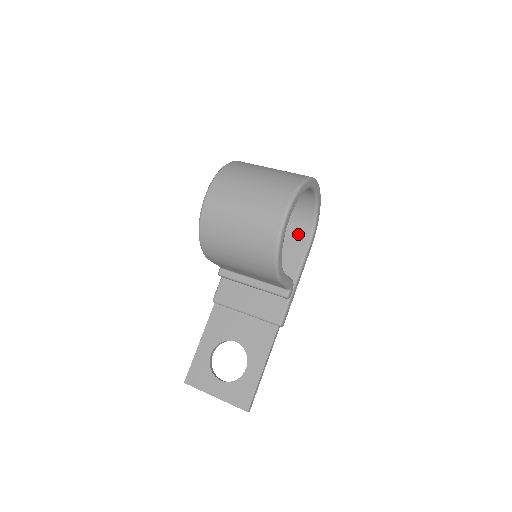
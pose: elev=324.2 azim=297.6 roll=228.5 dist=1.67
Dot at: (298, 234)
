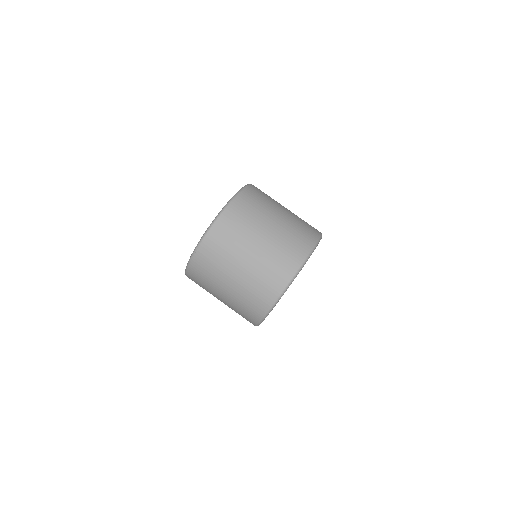
Dot at: occluded
